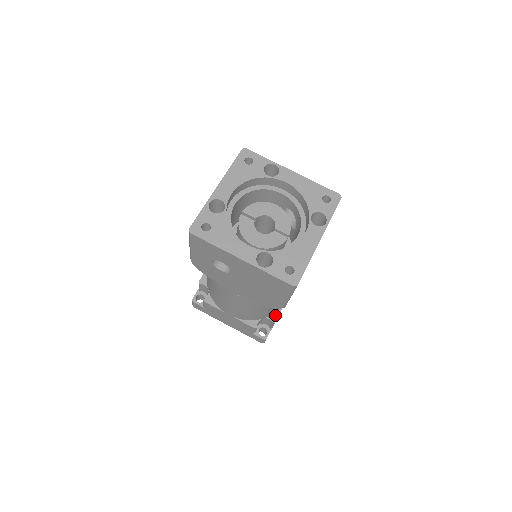
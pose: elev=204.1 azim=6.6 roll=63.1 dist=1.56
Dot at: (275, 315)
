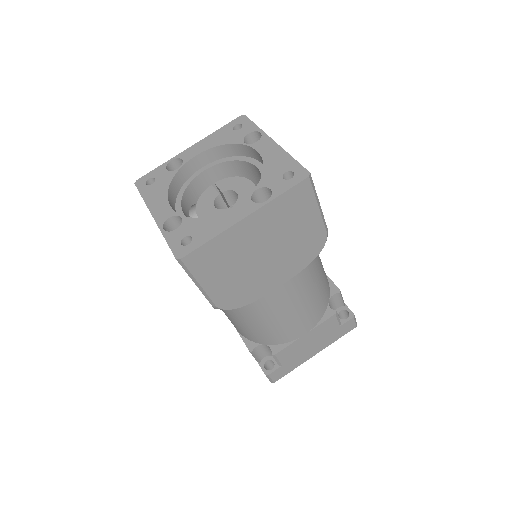
Dot at: (280, 346)
